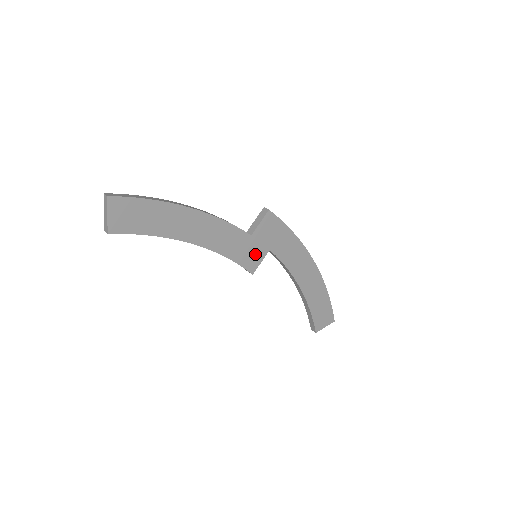
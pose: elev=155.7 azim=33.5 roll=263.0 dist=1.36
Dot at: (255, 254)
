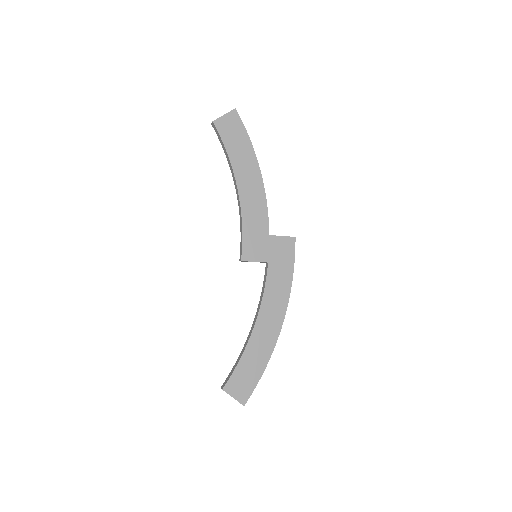
Dot at: (258, 250)
